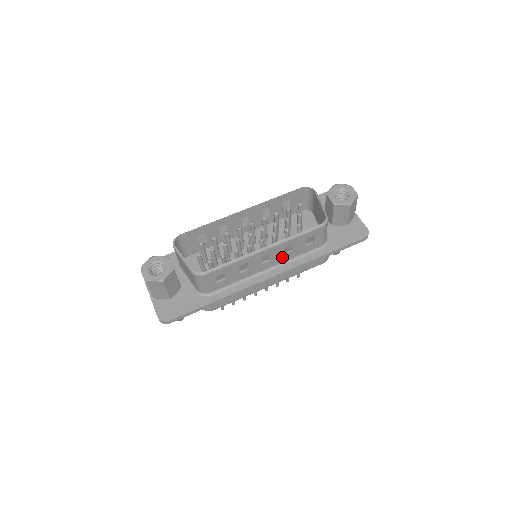
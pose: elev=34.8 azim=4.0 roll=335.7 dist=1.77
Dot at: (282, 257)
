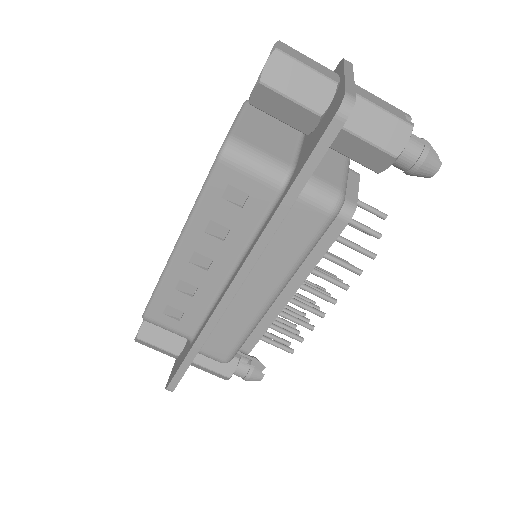
Dot at: (227, 246)
